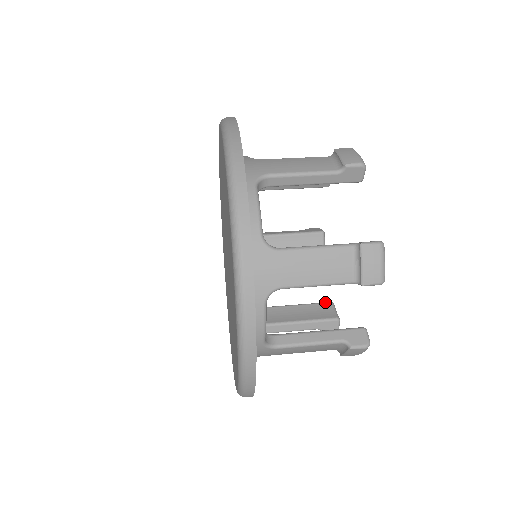
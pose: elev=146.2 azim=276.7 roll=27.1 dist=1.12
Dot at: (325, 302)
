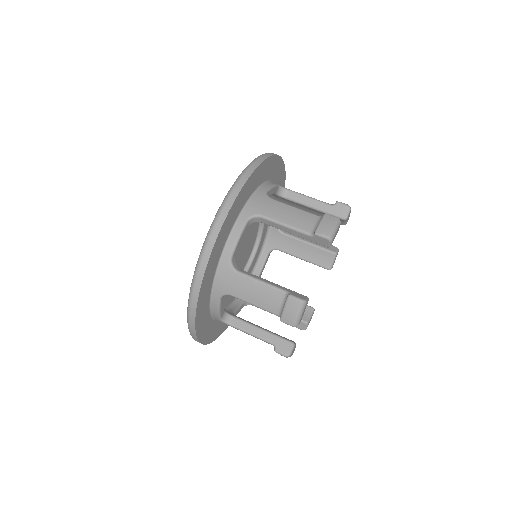
Dot at: occluded
